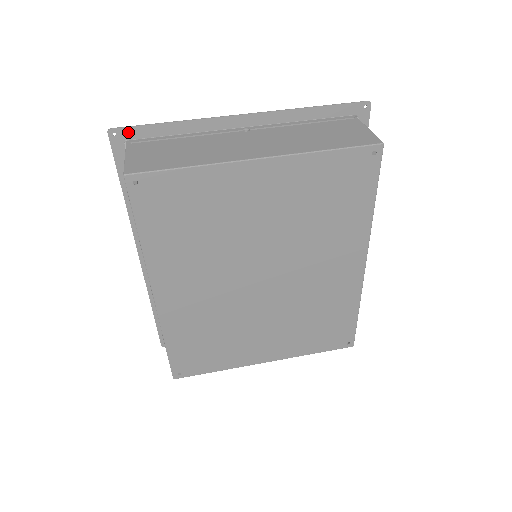
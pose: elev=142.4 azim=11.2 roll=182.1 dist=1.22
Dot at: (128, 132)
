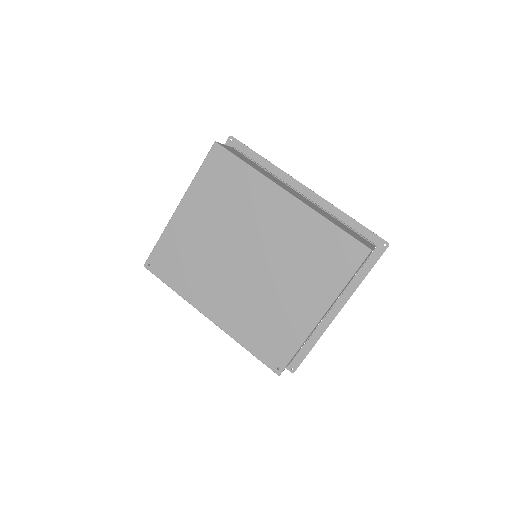
Dot at: occluded
